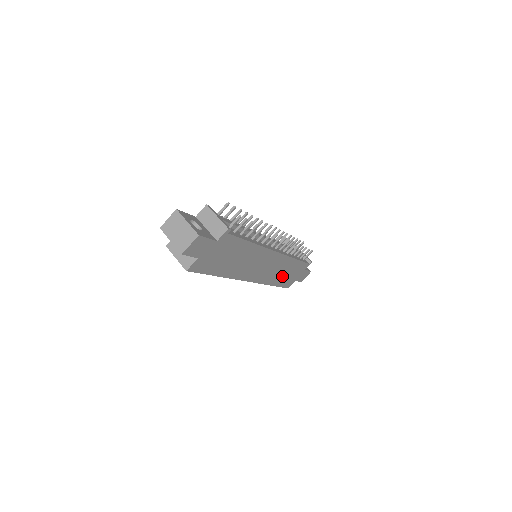
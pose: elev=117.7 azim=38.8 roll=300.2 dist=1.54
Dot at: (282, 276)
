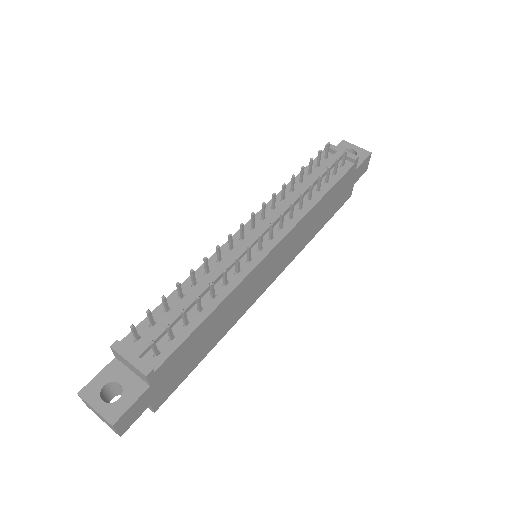
Dot at: (321, 218)
